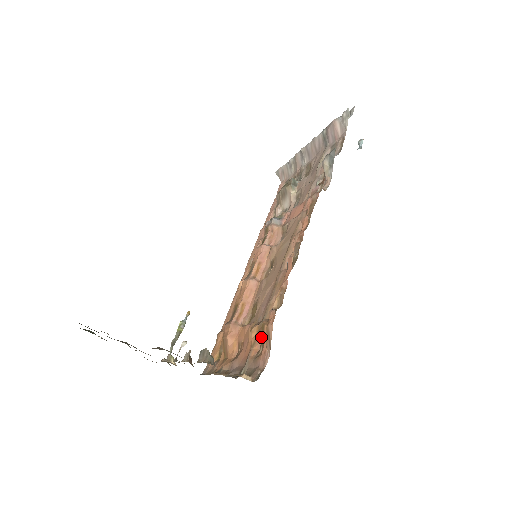
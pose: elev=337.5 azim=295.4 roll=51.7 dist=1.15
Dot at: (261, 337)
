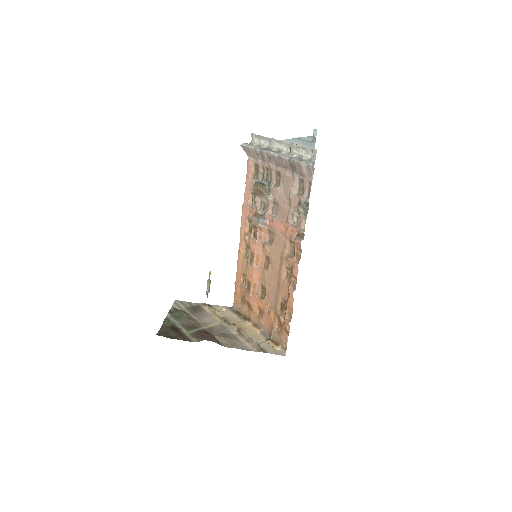
Dot at: (278, 320)
